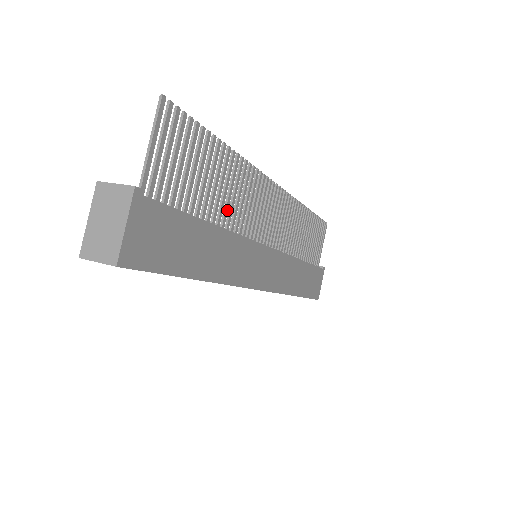
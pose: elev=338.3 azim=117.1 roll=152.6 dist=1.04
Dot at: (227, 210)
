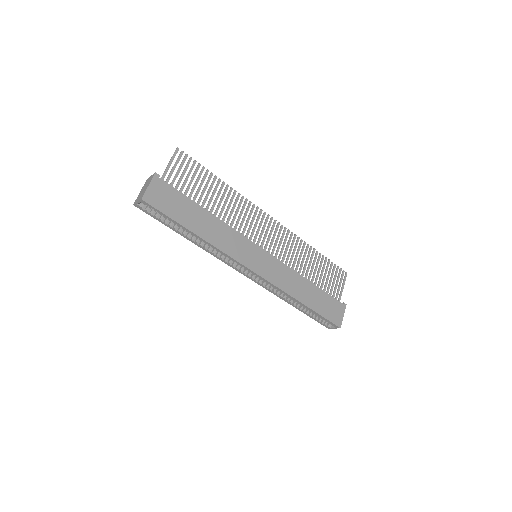
Dot at: (222, 212)
